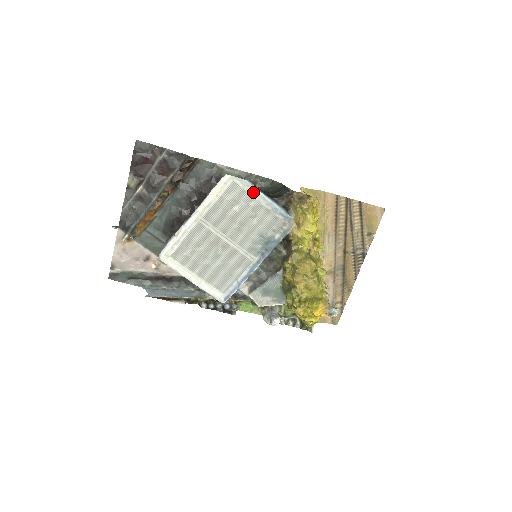
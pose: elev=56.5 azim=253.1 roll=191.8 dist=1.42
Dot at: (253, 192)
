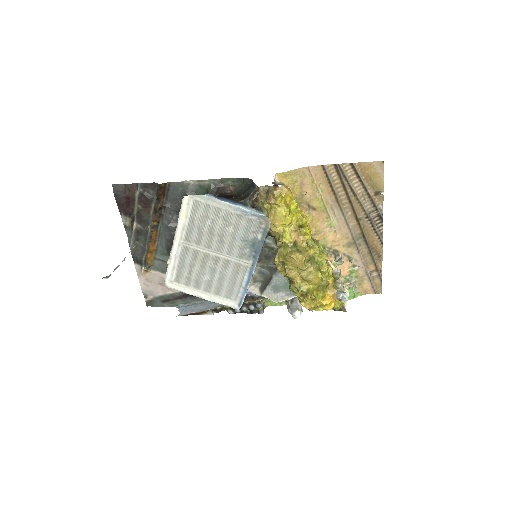
Dot at: (216, 203)
